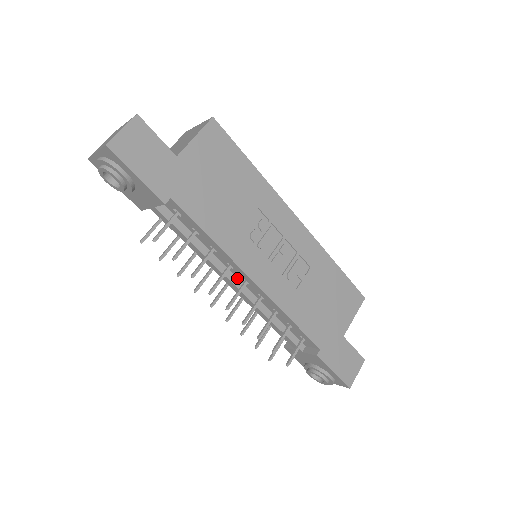
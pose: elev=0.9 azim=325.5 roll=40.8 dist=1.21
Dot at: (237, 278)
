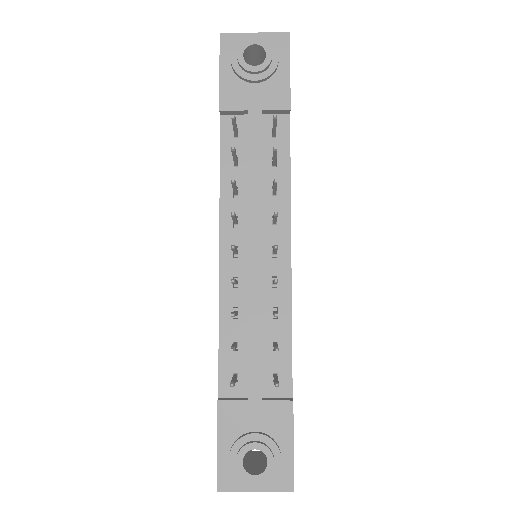
Dot at: (262, 245)
